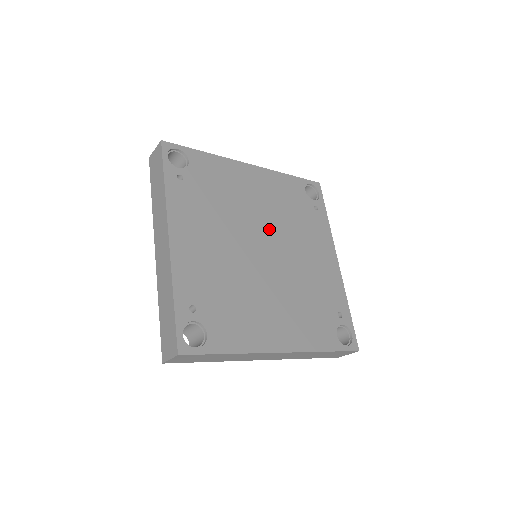
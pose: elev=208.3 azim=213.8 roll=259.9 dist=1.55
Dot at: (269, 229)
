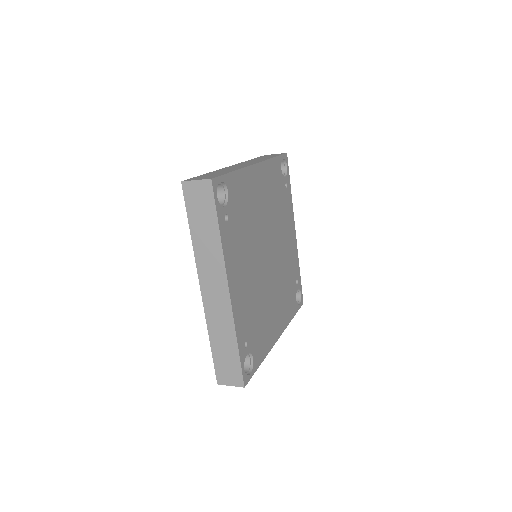
Dot at: (269, 232)
